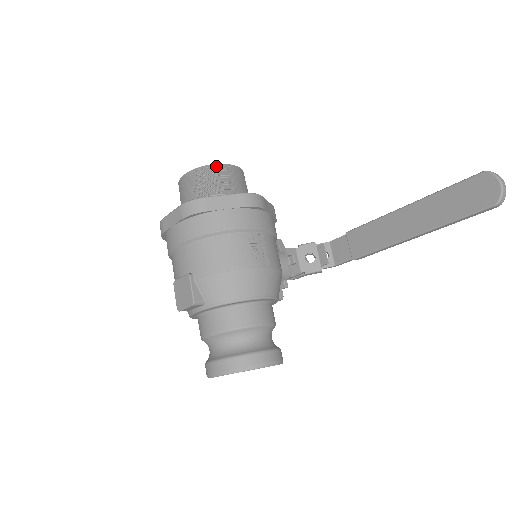
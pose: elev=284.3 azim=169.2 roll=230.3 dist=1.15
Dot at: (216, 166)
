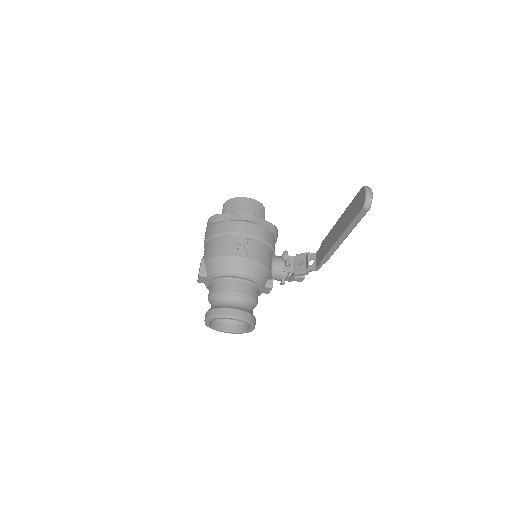
Dot at: (238, 198)
